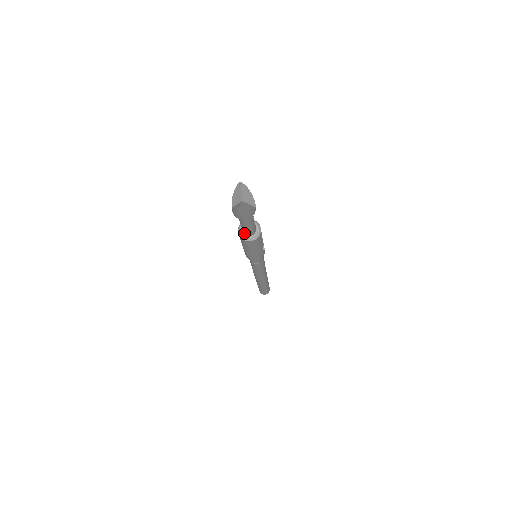
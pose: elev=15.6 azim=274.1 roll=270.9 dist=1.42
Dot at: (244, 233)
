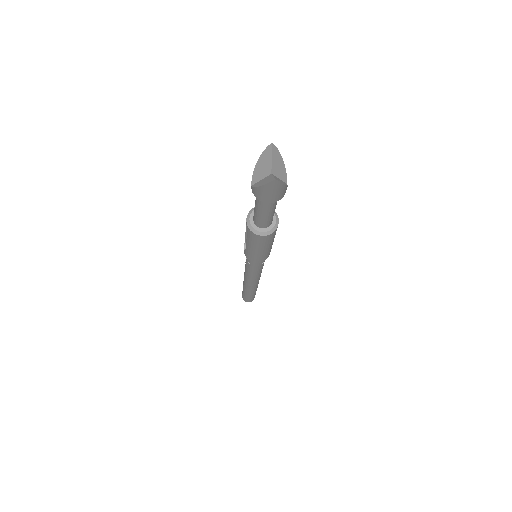
Dot at: (257, 224)
